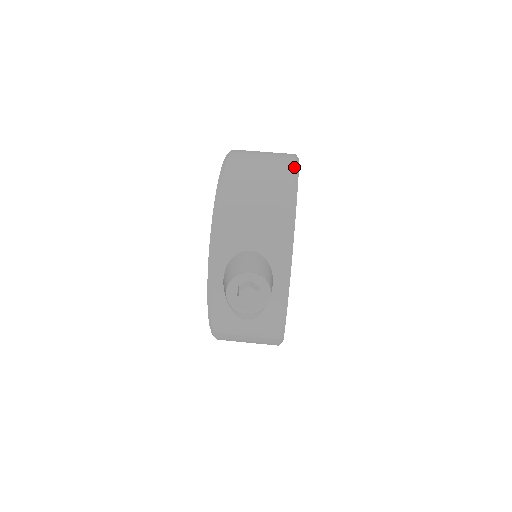
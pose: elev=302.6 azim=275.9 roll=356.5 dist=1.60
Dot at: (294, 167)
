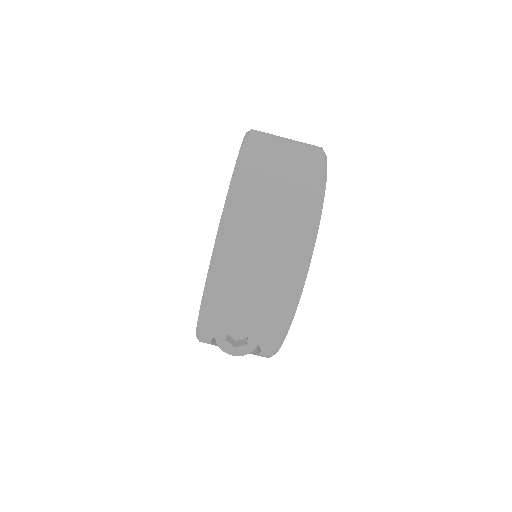
Dot at: (309, 246)
